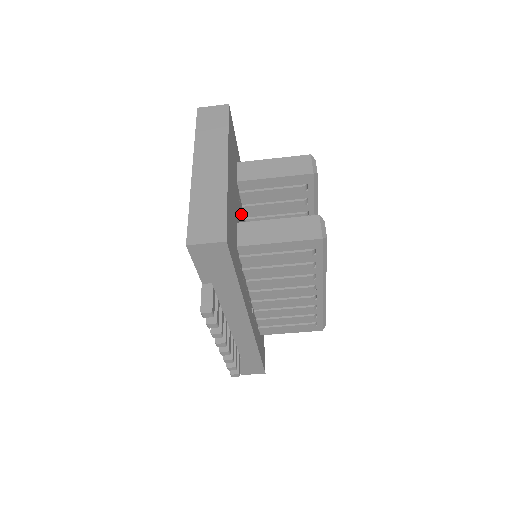
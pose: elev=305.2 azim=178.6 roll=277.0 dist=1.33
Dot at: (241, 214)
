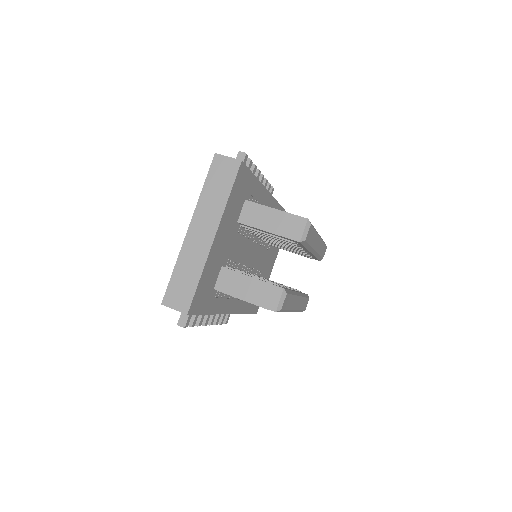
Dot at: (240, 240)
